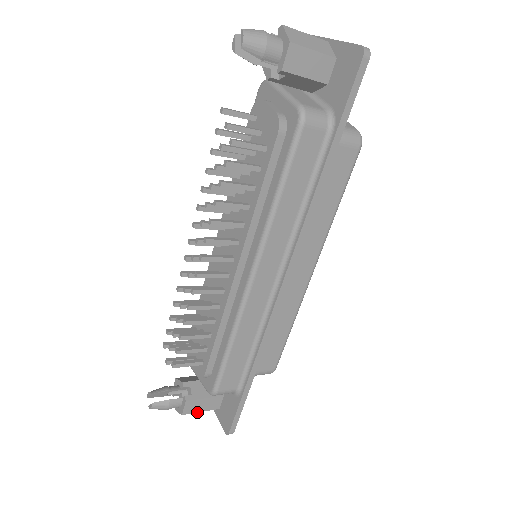
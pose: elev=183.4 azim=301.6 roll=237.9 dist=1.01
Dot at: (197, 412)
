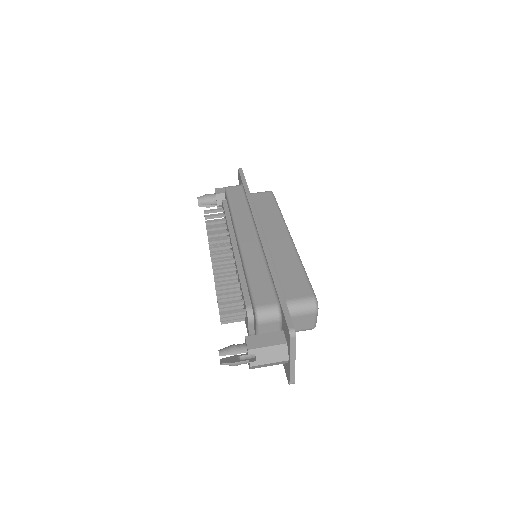
Dot at: occluded
